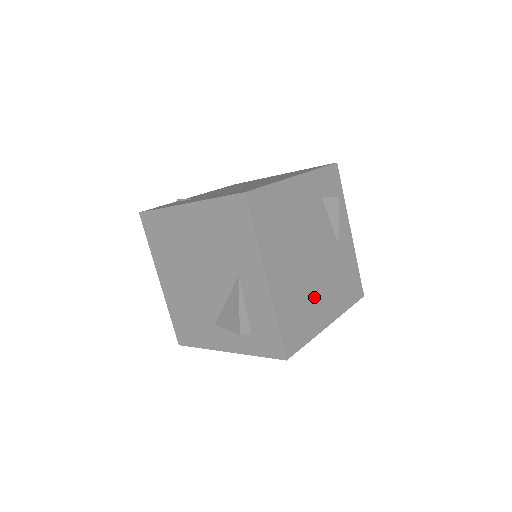
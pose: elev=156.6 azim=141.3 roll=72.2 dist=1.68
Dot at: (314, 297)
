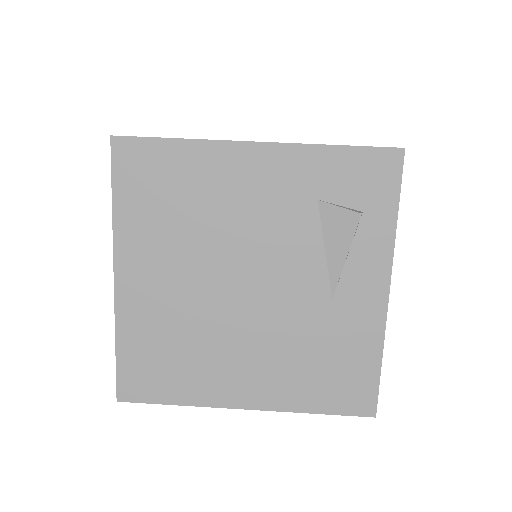
Dot at: (220, 350)
